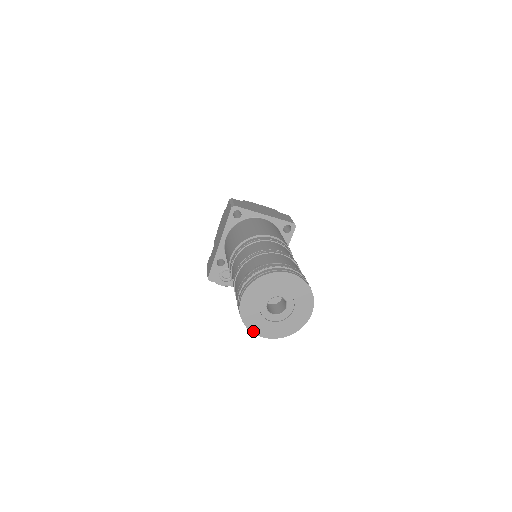
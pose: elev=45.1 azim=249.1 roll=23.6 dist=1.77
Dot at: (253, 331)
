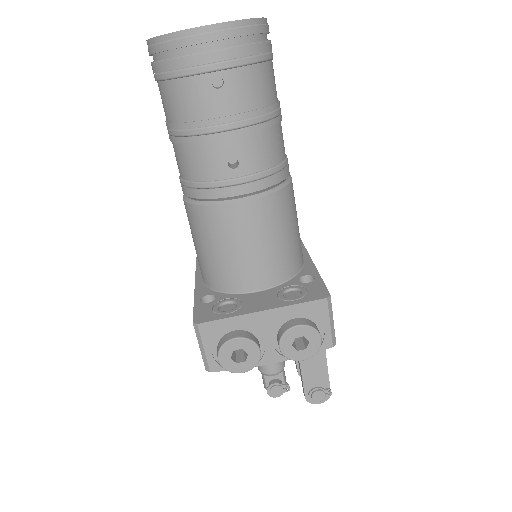
Dot at: (182, 31)
